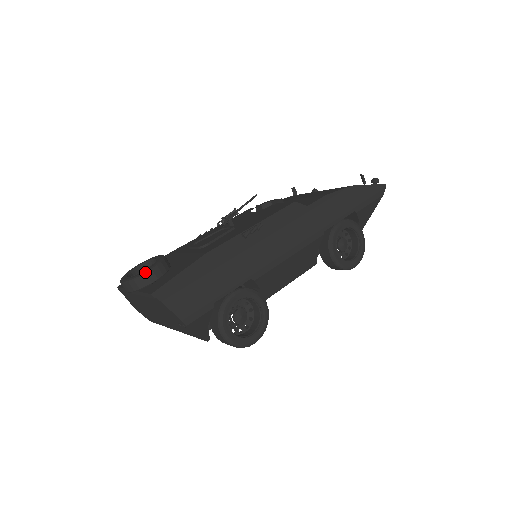
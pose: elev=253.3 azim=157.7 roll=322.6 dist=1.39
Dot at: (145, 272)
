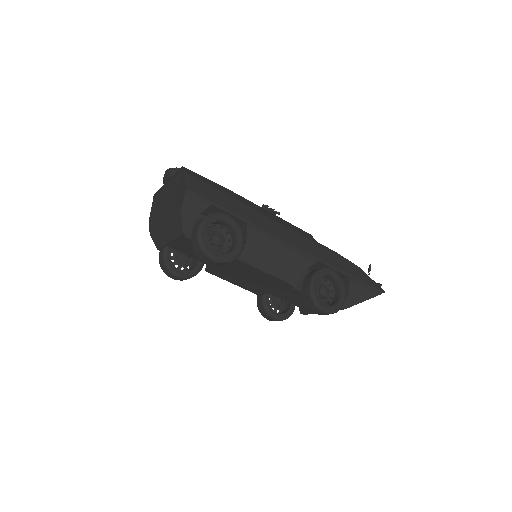
Dot at: occluded
